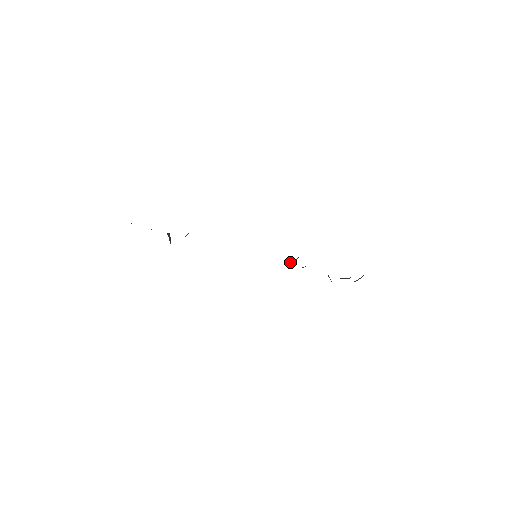
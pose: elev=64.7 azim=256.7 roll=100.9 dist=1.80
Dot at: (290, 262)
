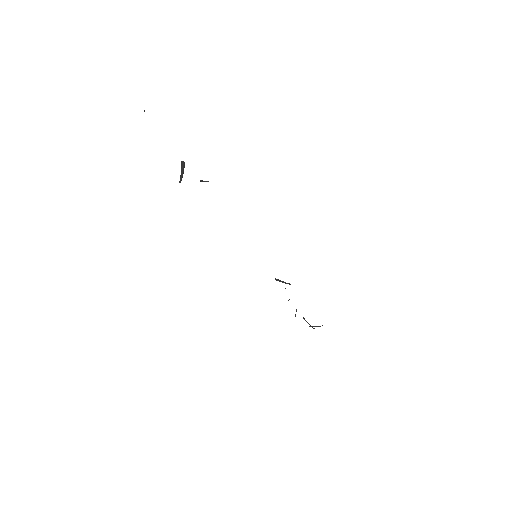
Dot at: occluded
